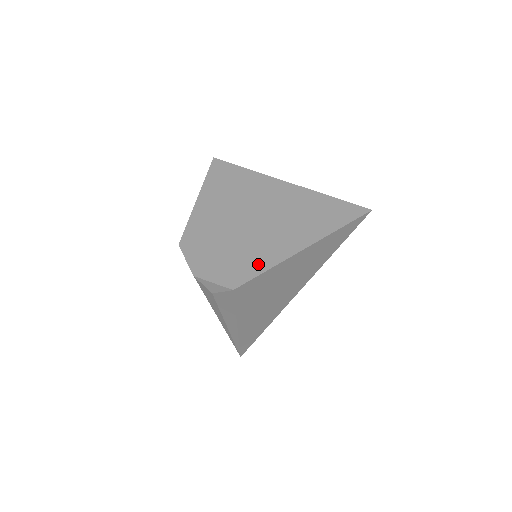
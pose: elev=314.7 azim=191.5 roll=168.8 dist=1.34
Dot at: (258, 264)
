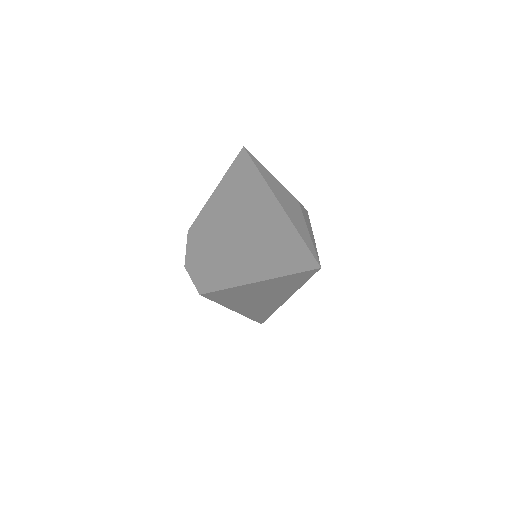
Dot at: (223, 279)
